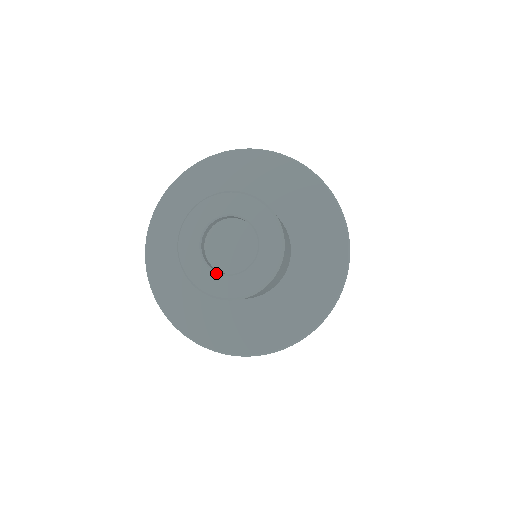
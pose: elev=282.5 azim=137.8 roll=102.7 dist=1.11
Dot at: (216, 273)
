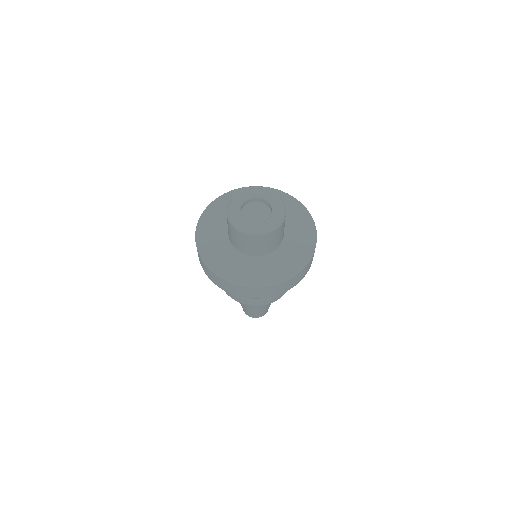
Dot at: (263, 222)
